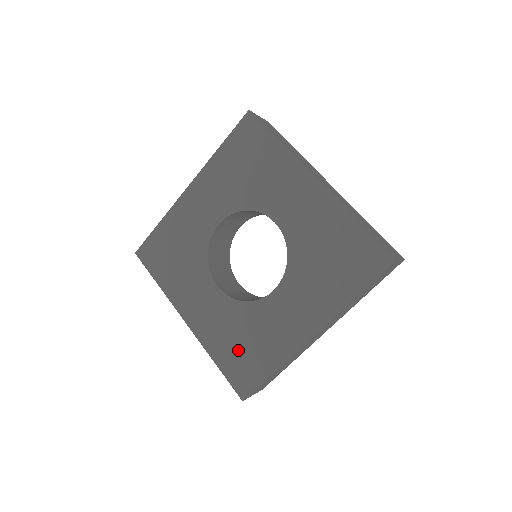
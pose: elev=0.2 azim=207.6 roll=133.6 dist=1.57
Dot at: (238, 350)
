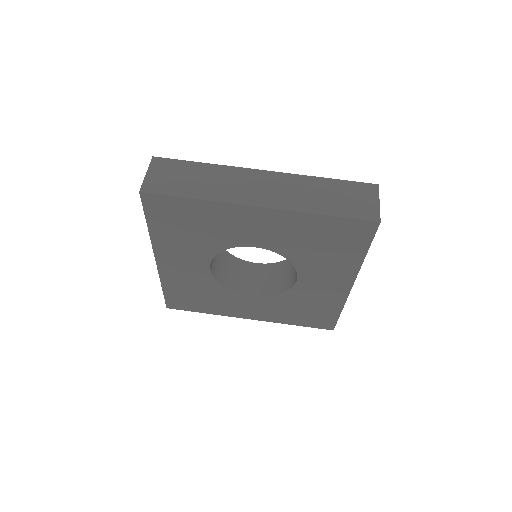
Dot at: (189, 295)
